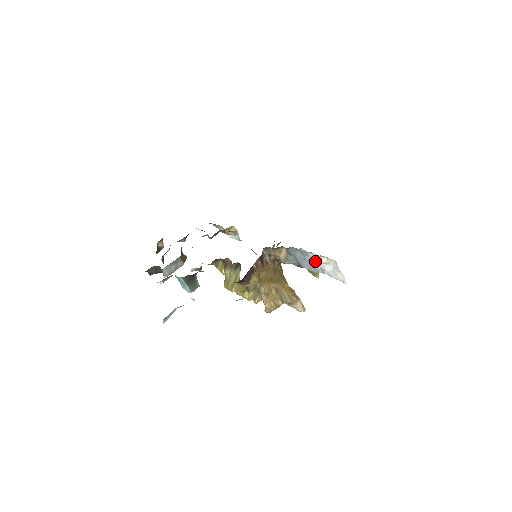
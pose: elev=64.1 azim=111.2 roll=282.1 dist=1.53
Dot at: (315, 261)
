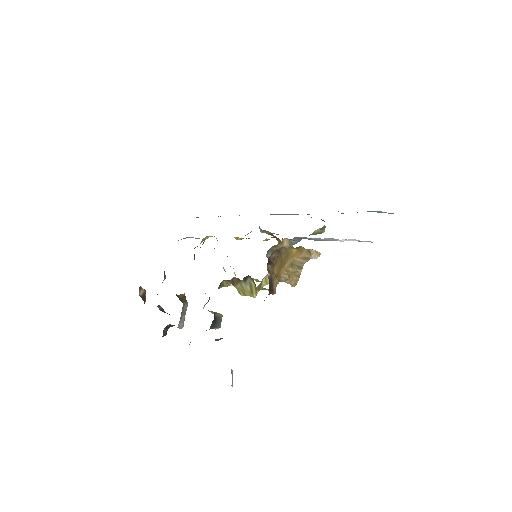
Dot at: occluded
